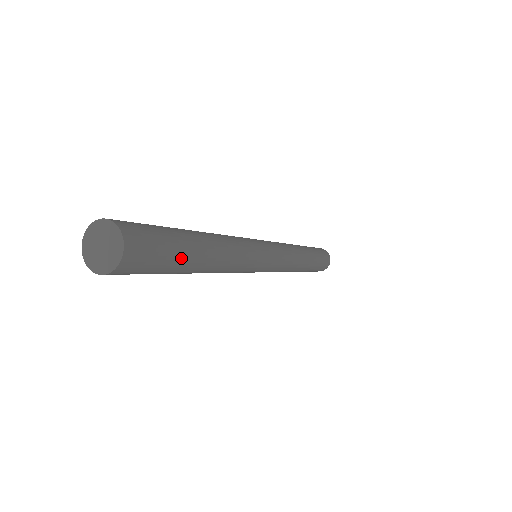
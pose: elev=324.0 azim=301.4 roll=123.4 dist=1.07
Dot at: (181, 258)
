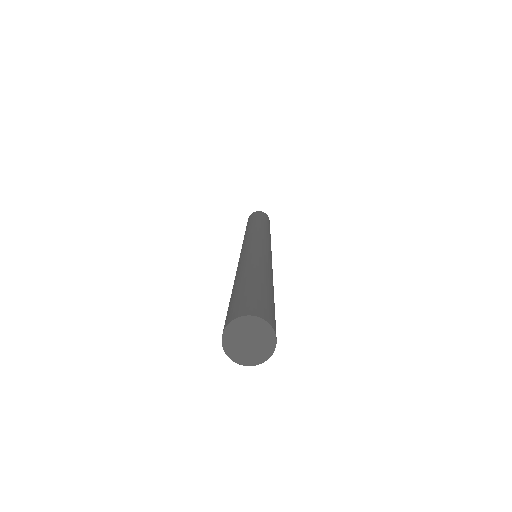
Dot at: occluded
